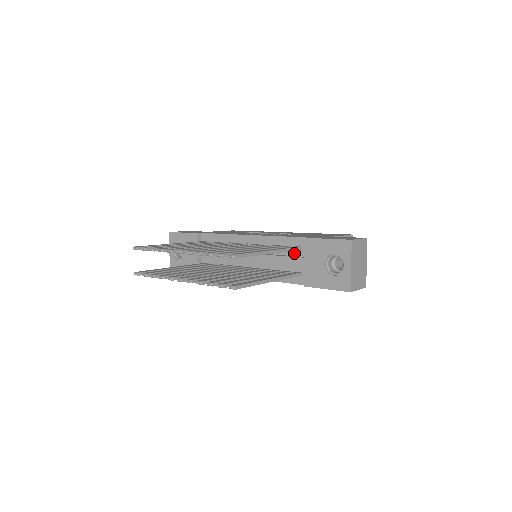
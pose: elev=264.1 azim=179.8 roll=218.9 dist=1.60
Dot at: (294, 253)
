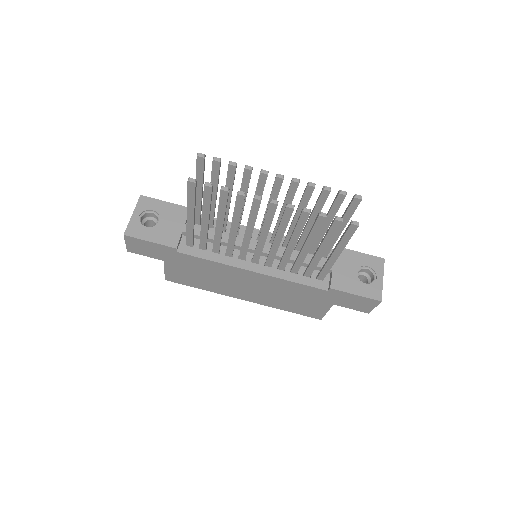
Dot at: occluded
